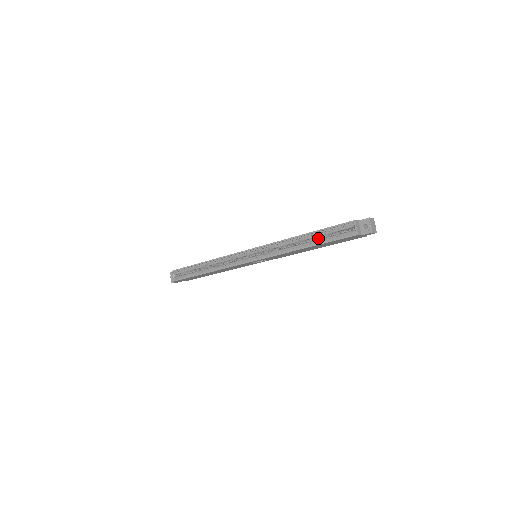
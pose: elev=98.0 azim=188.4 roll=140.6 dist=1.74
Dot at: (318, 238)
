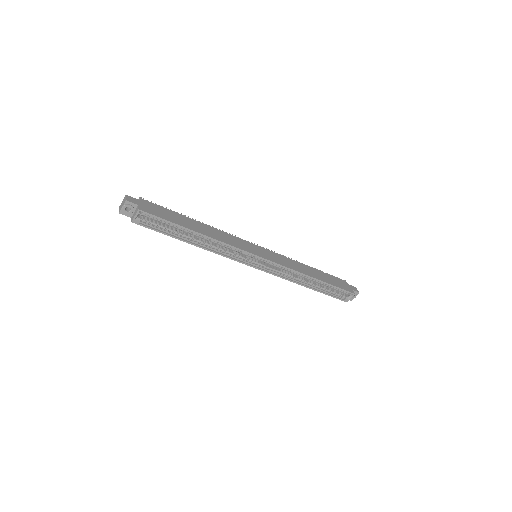
Dot at: occluded
